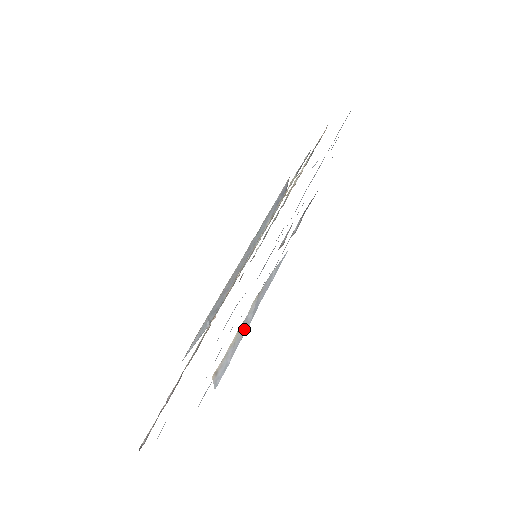
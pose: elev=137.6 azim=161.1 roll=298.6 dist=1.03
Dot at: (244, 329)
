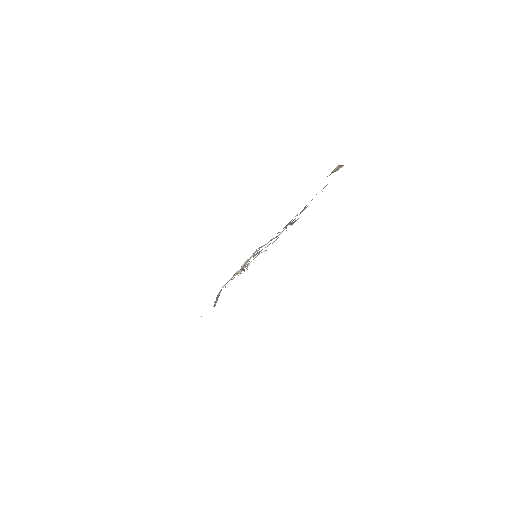
Dot at: occluded
